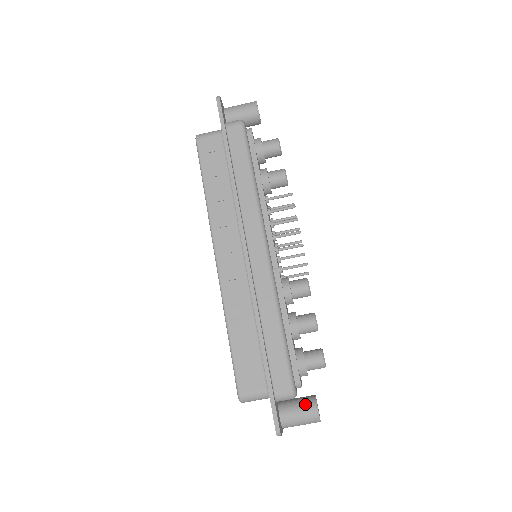
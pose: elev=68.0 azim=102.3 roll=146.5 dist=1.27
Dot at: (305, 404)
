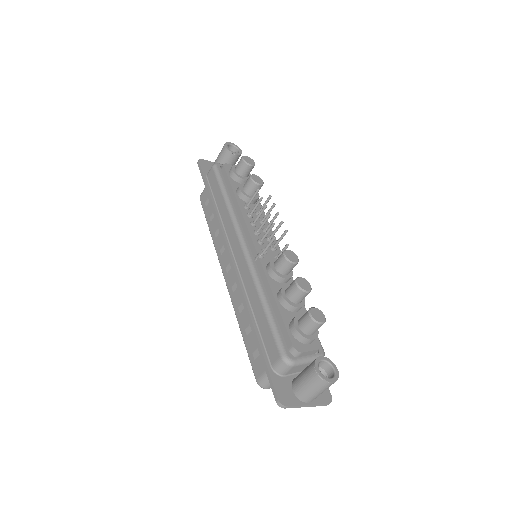
Dot at: (307, 368)
